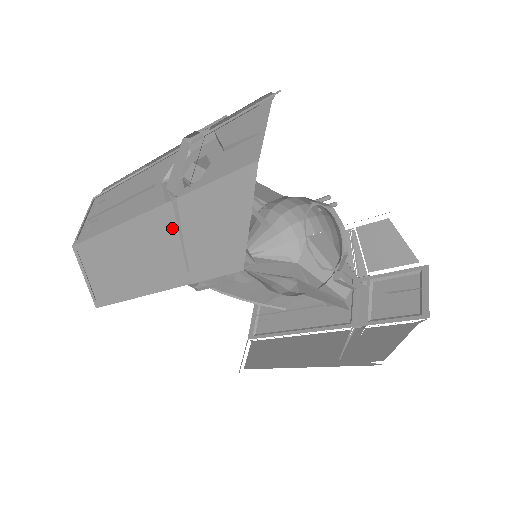
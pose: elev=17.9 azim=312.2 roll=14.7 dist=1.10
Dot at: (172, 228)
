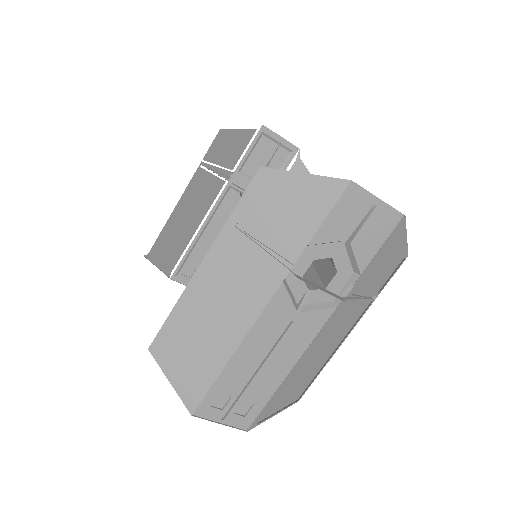
Dot at: (216, 181)
